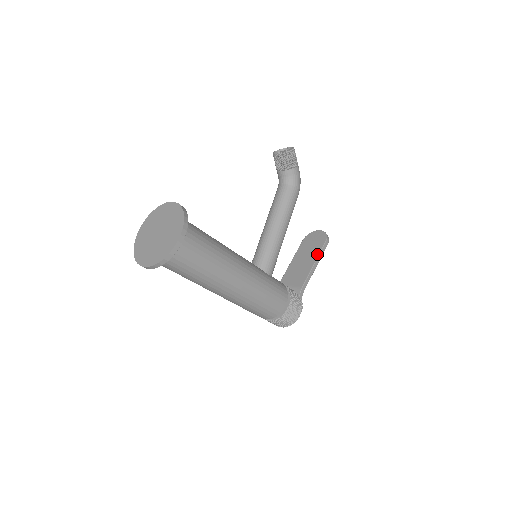
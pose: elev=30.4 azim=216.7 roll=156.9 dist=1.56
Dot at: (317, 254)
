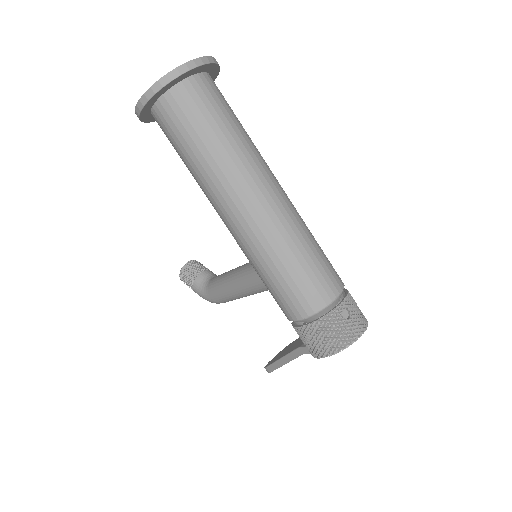
Dot at: (299, 337)
